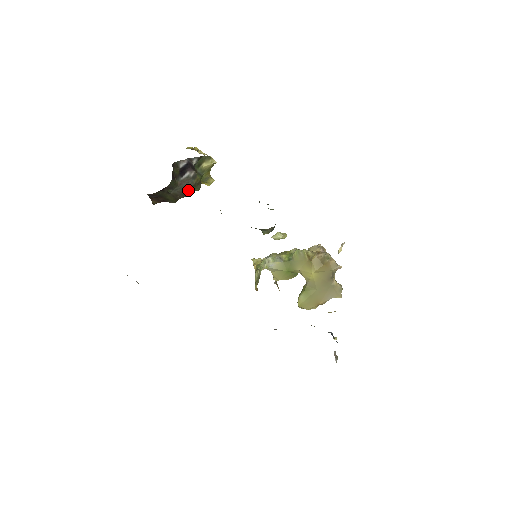
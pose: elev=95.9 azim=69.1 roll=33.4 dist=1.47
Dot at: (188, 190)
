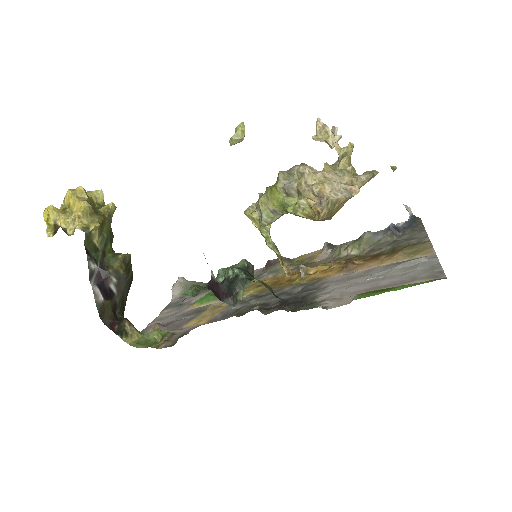
Dot at: (129, 277)
